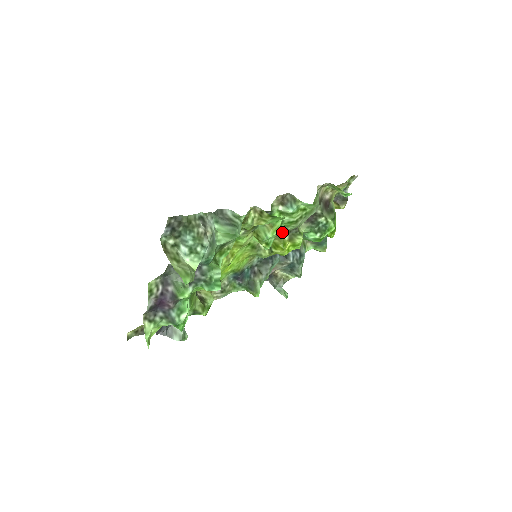
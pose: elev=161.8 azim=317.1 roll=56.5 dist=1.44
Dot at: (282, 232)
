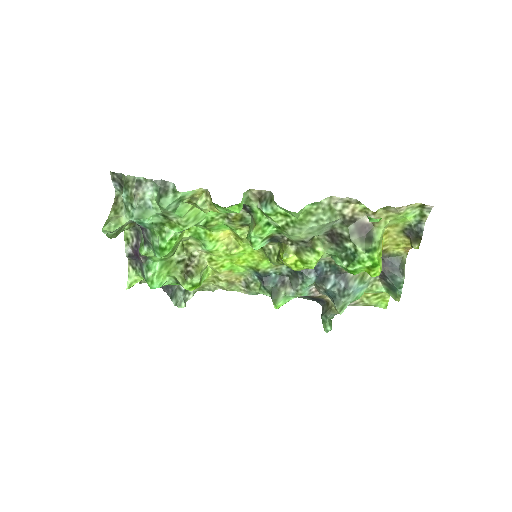
Dot at: (287, 240)
